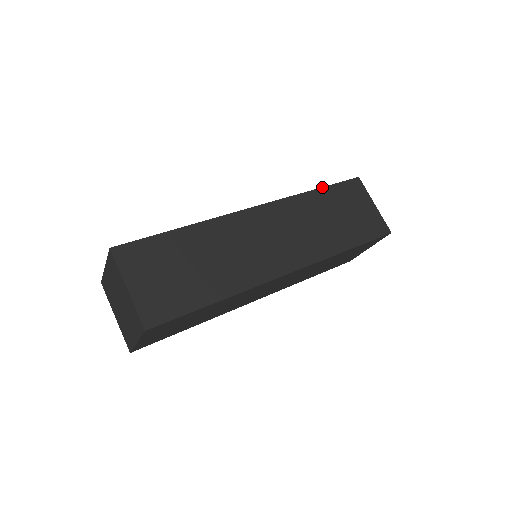
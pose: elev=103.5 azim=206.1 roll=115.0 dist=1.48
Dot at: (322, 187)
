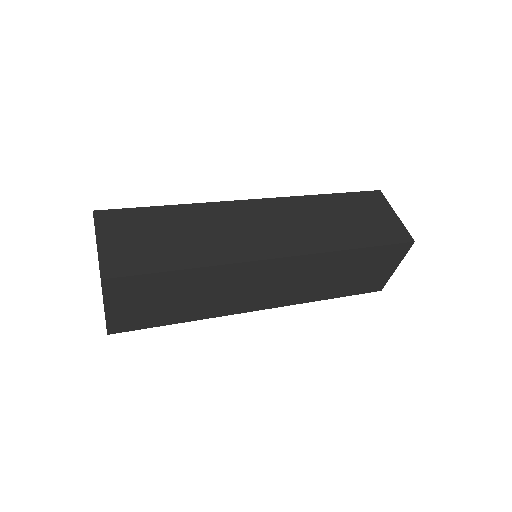
Dot at: (334, 193)
